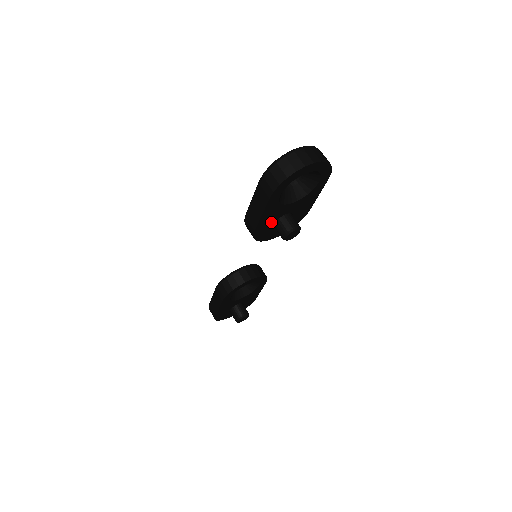
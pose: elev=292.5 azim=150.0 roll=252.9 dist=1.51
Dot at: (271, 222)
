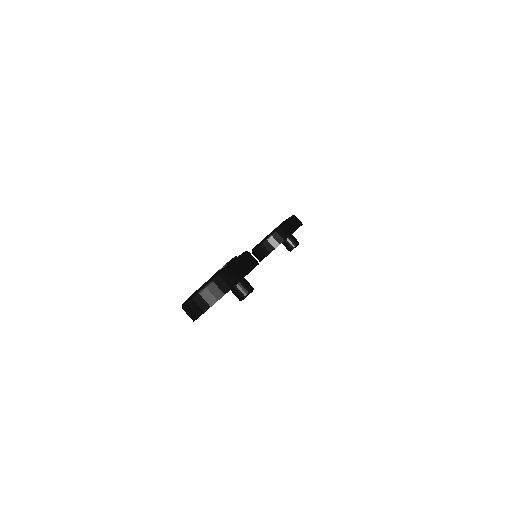
Dot at: occluded
